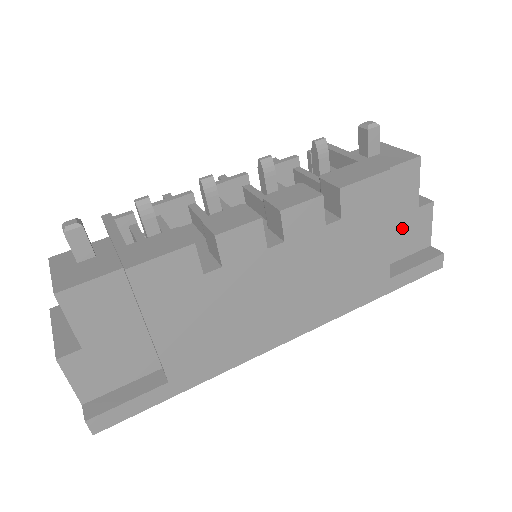
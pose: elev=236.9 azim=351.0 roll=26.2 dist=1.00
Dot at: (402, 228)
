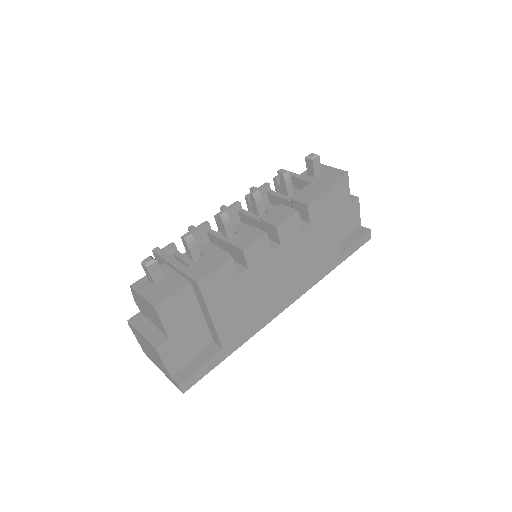
Dot at: (343, 219)
